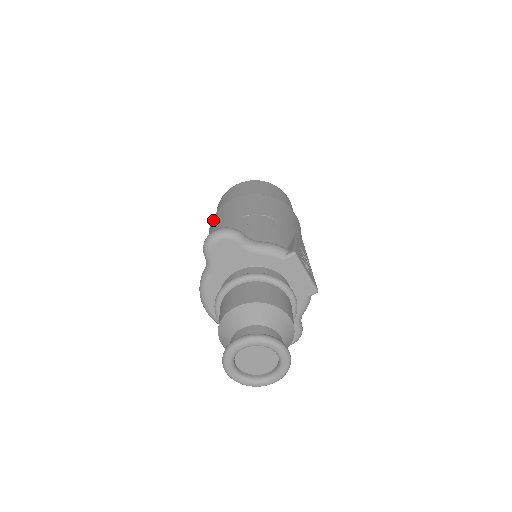
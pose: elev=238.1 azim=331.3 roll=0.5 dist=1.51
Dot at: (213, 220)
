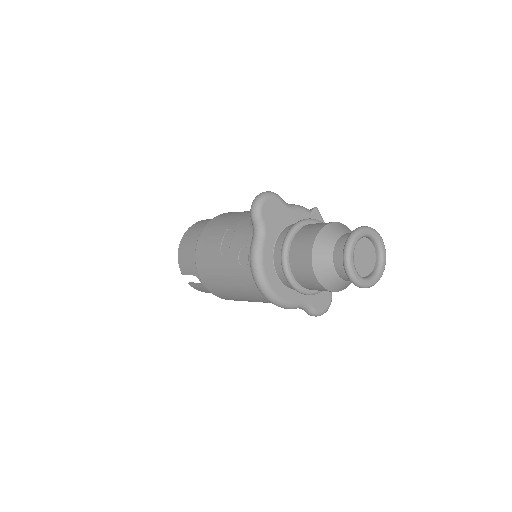
Dot at: (202, 240)
